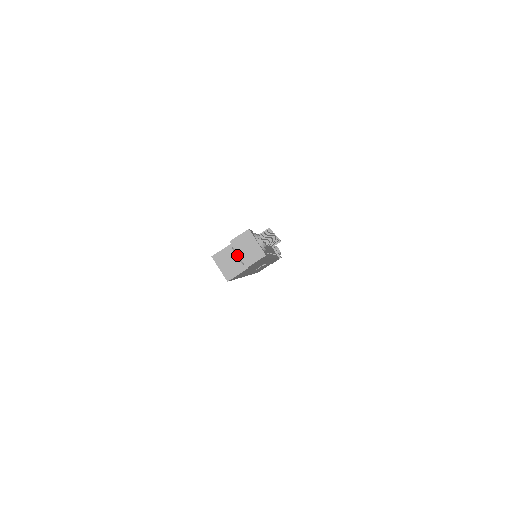
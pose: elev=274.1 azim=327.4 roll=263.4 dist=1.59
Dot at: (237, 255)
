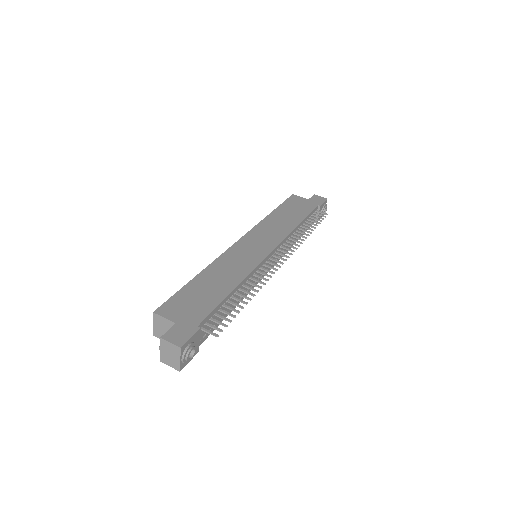
Dot at: (160, 348)
